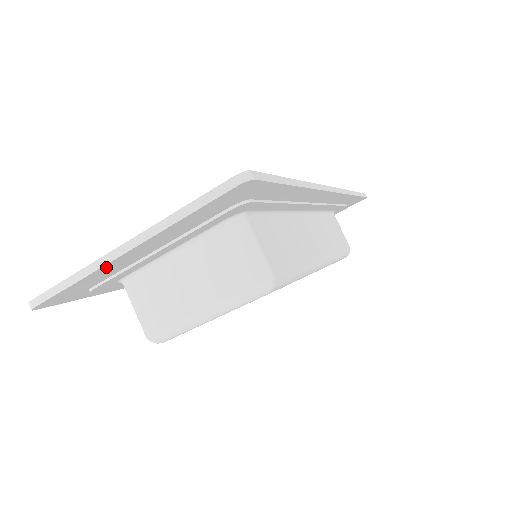
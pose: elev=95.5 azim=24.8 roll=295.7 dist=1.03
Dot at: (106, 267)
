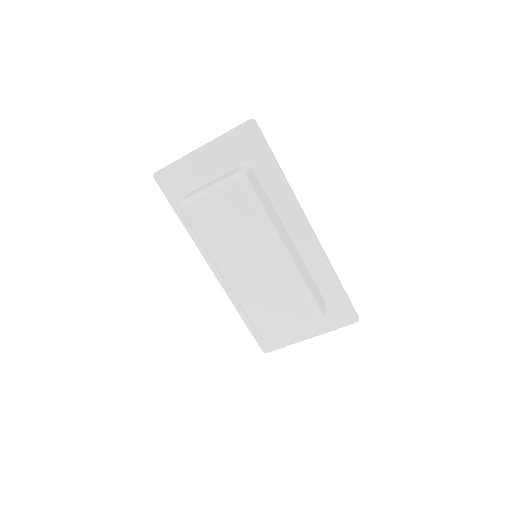
Dot at: (191, 157)
